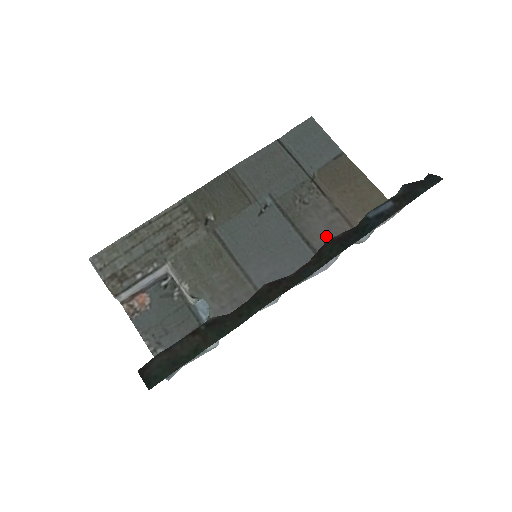
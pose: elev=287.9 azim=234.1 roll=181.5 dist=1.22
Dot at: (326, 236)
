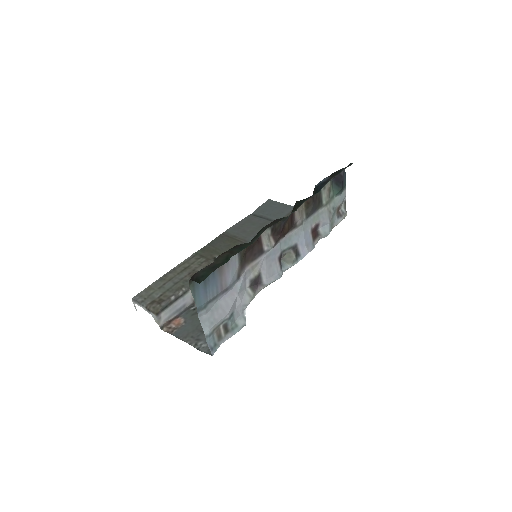
Dot at: occluded
